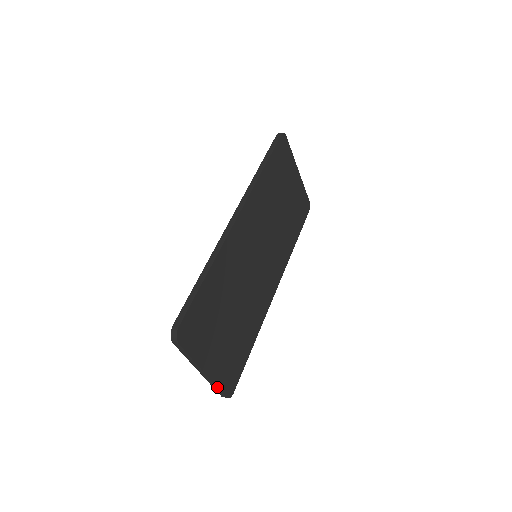
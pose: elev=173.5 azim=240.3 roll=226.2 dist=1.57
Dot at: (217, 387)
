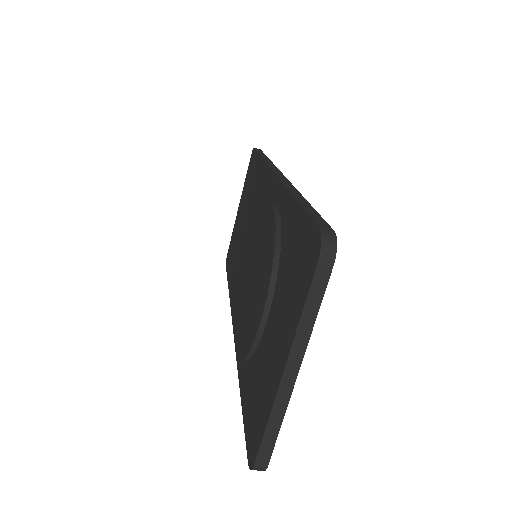
Dot at: (279, 426)
